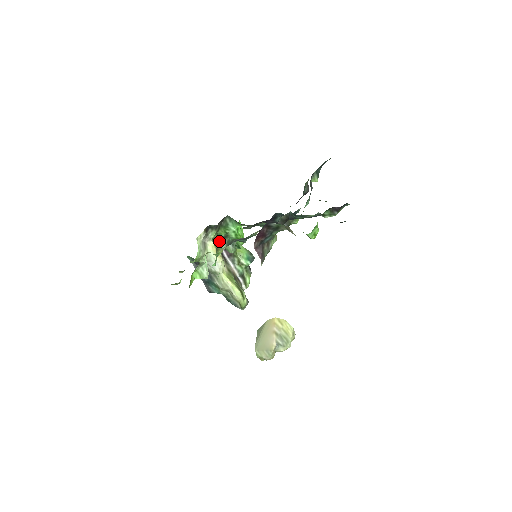
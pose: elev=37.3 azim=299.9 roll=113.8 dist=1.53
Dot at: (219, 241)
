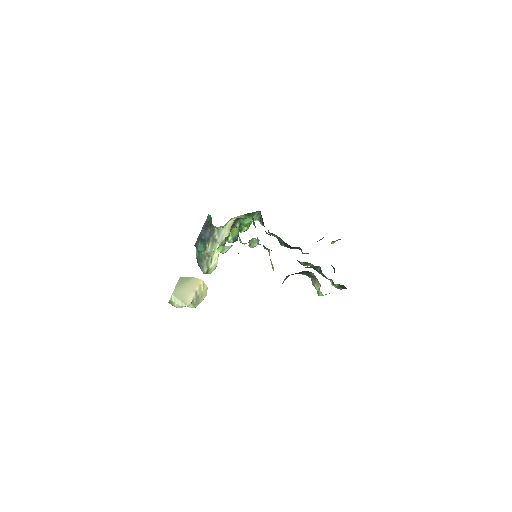
Dot at: occluded
